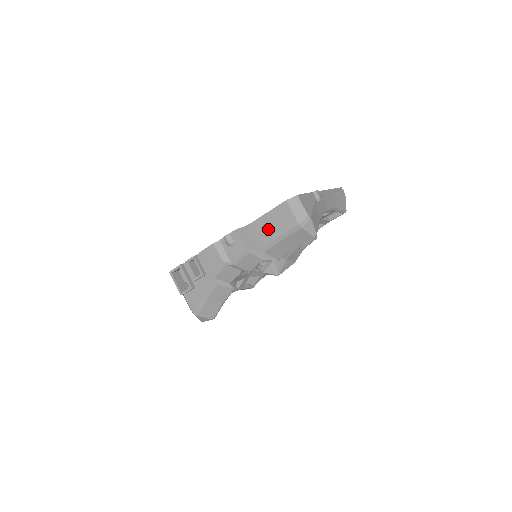
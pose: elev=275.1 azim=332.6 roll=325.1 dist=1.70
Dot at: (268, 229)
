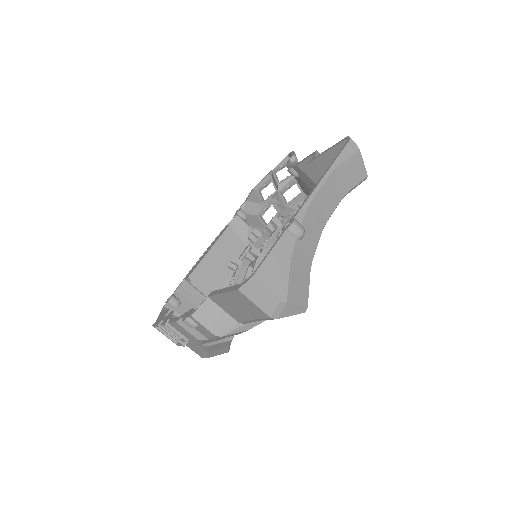
Dot at: (234, 309)
